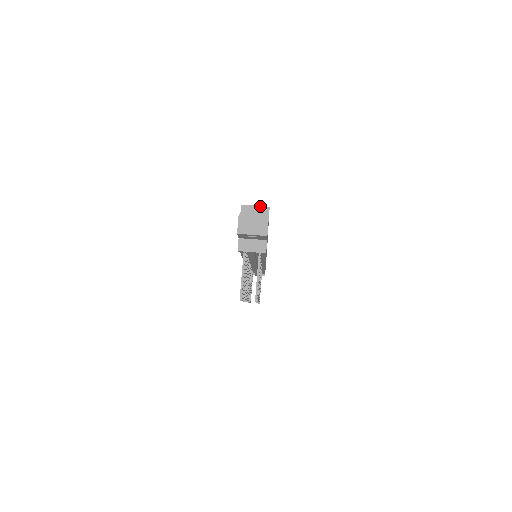
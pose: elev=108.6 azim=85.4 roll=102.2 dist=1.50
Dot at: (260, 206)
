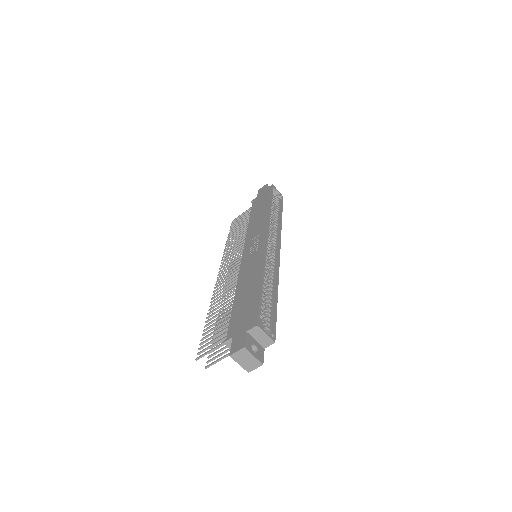
Dot at: (269, 337)
